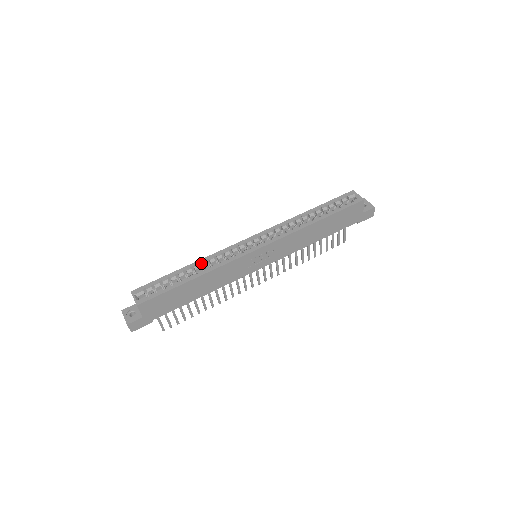
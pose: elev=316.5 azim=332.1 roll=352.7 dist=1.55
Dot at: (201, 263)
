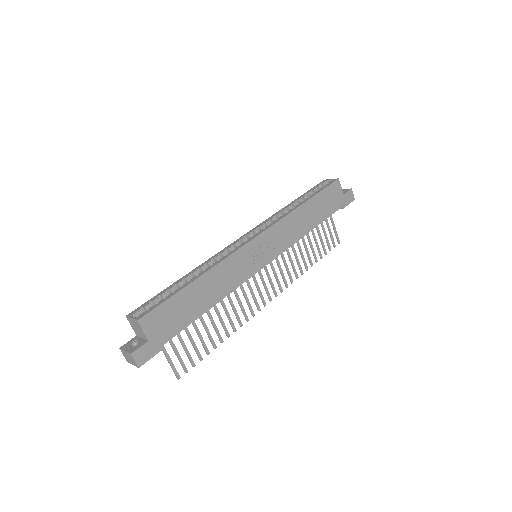
Dot at: (199, 269)
